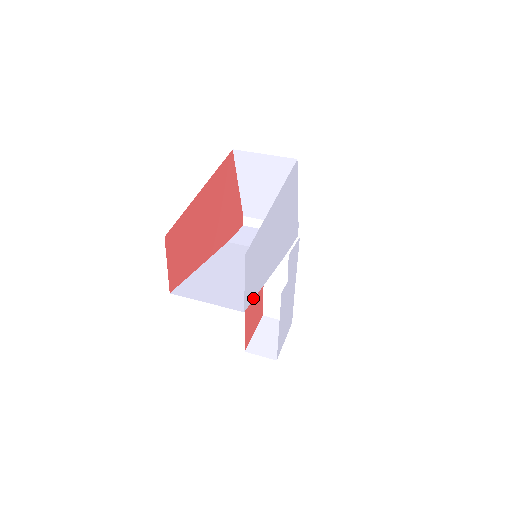
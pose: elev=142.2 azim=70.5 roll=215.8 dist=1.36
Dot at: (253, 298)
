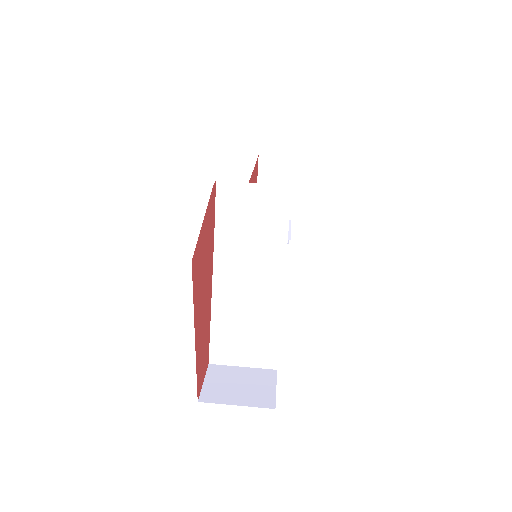
Dot at: (278, 348)
